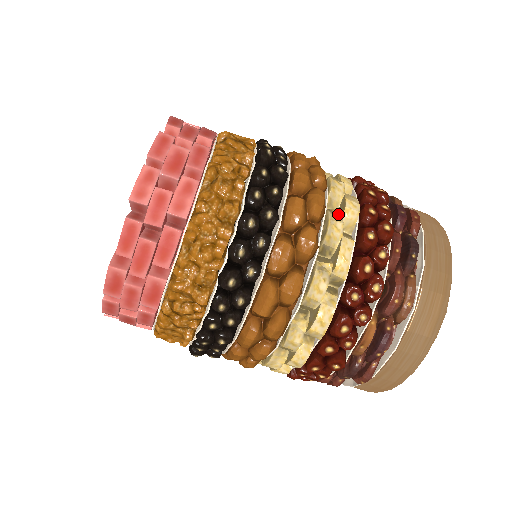
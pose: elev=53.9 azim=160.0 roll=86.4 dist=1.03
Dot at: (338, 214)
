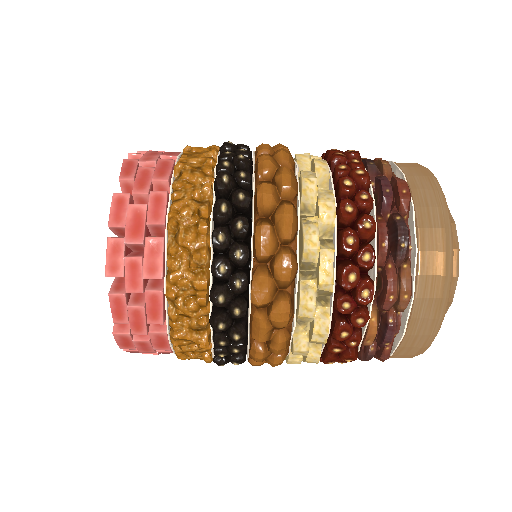
Dot at: (312, 224)
